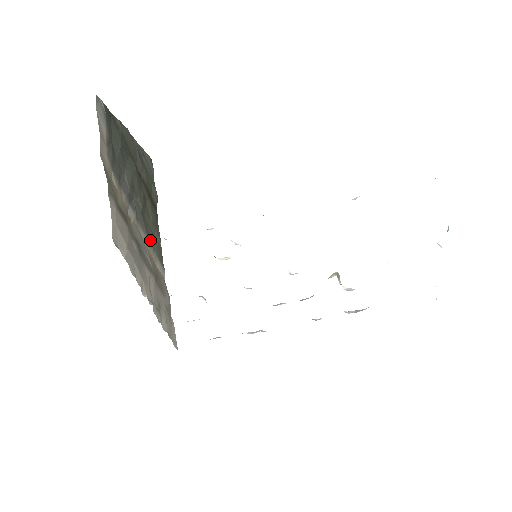
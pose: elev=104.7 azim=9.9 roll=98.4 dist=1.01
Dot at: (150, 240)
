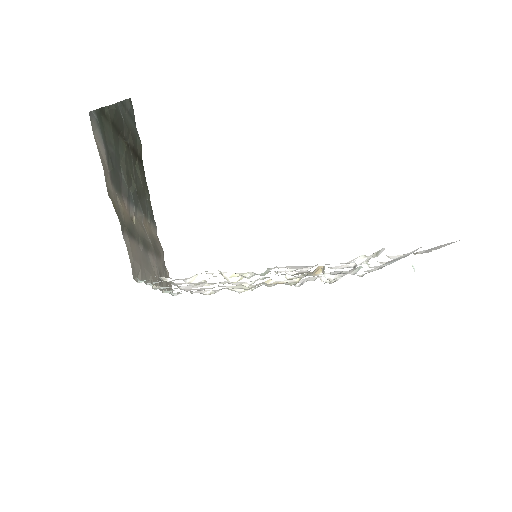
Dot at: (144, 211)
